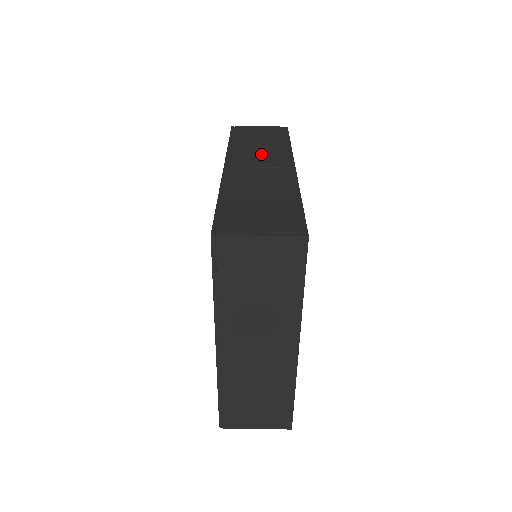
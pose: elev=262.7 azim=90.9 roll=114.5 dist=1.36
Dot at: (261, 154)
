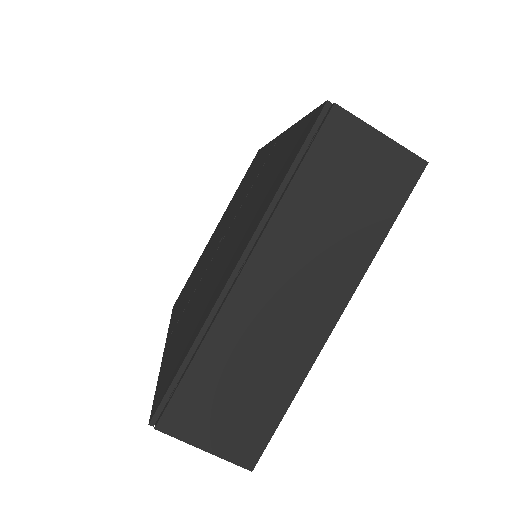
Dot at: occluded
